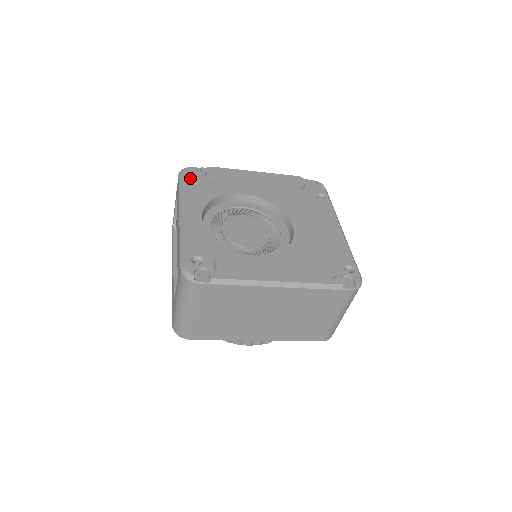
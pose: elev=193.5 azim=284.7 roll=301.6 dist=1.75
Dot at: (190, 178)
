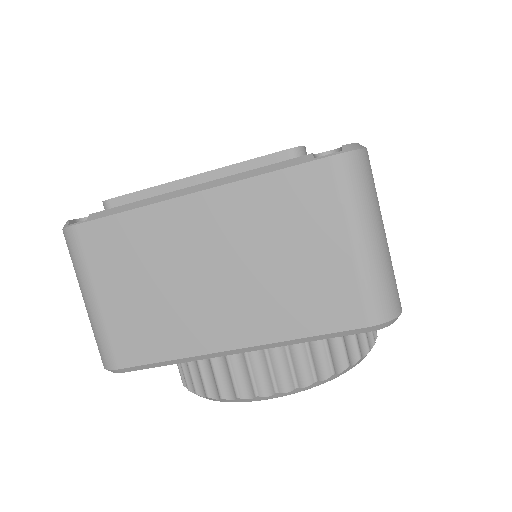
Dot at: occluded
